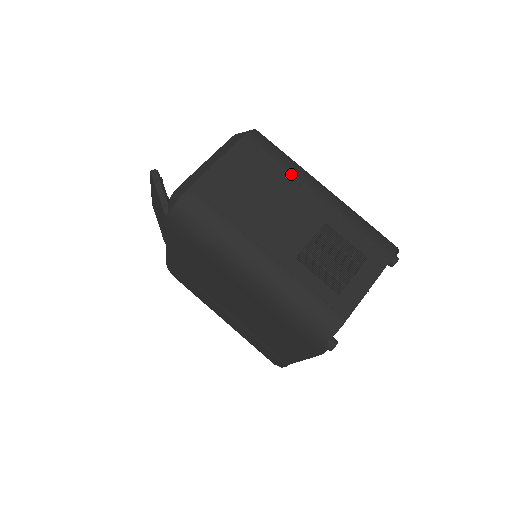
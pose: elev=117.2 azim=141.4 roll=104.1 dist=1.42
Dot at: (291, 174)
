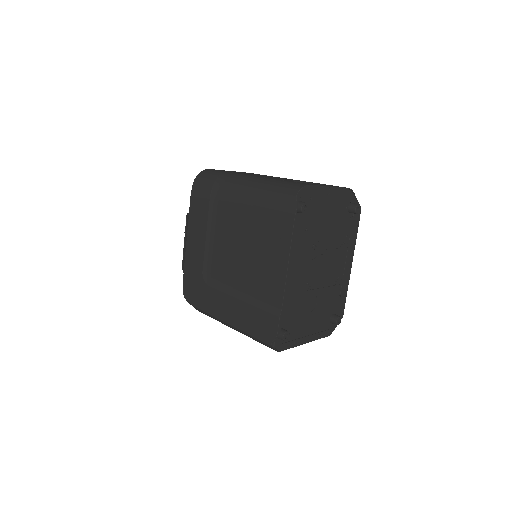
Dot at: occluded
